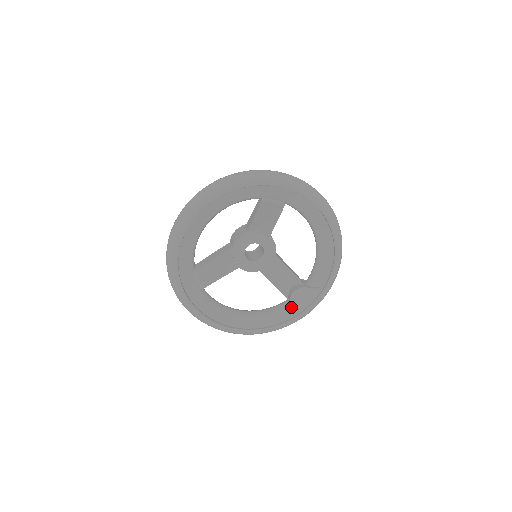
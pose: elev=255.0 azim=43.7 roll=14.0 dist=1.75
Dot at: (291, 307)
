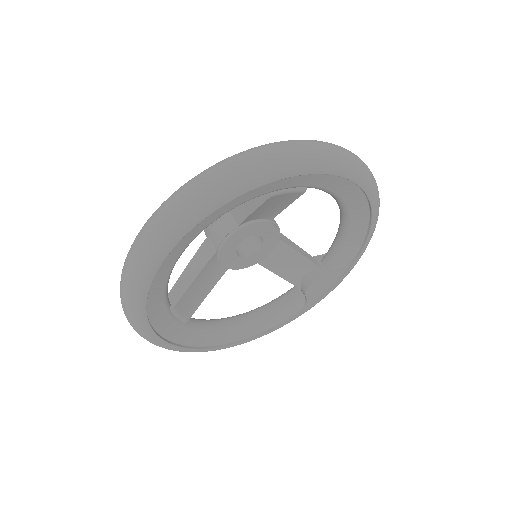
Dot at: (305, 297)
